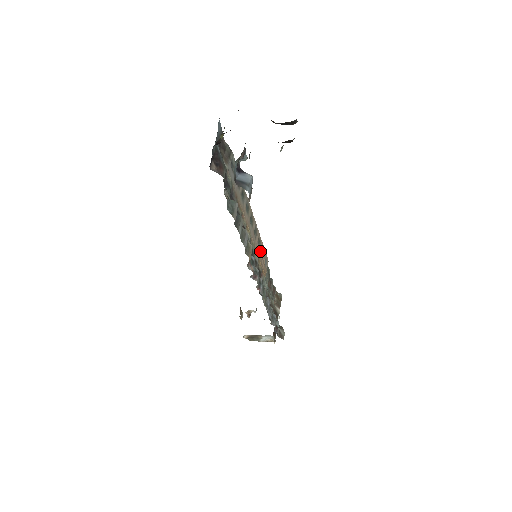
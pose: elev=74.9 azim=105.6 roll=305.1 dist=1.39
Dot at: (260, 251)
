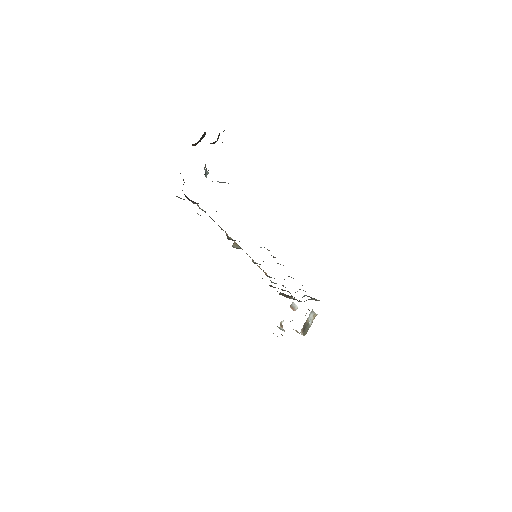
Dot at: occluded
